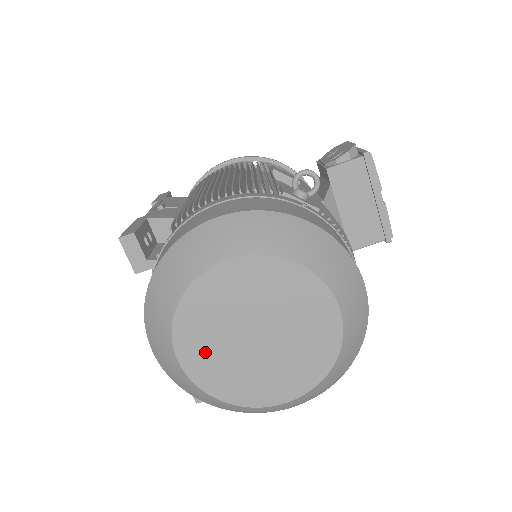
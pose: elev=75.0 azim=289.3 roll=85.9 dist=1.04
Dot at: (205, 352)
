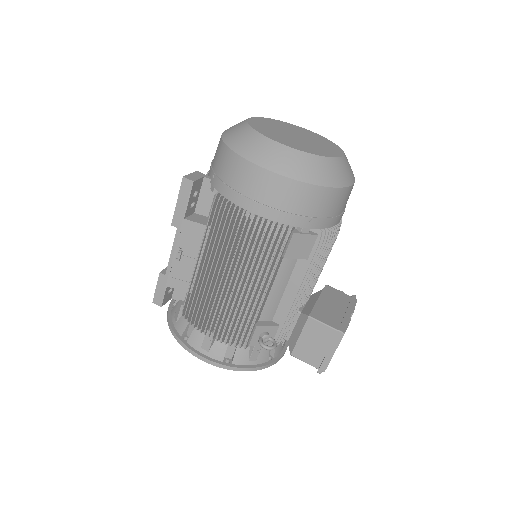
Dot at: (267, 124)
